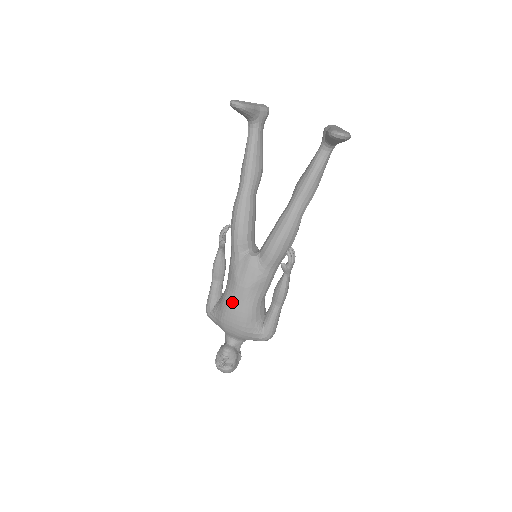
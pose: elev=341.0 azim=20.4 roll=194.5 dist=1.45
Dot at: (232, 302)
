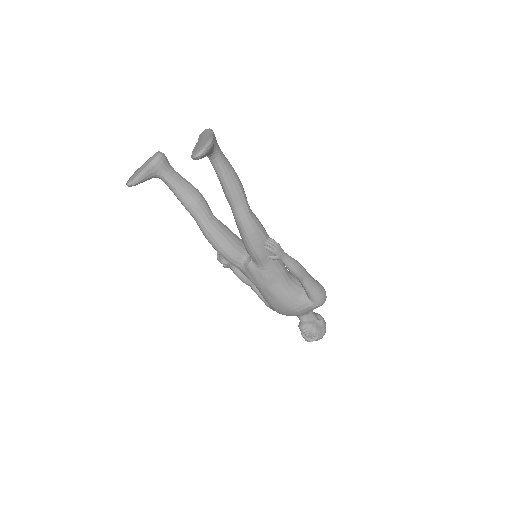
Dot at: (268, 300)
